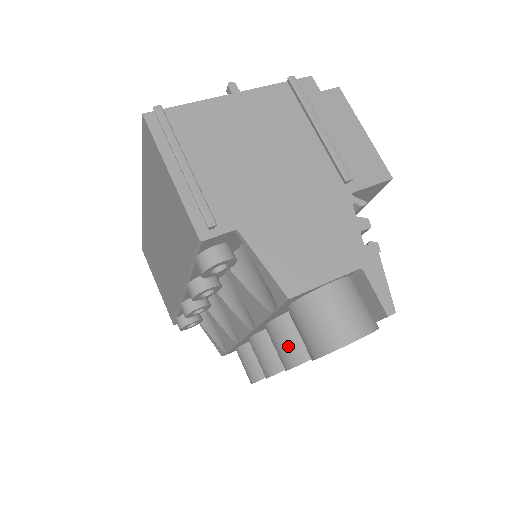
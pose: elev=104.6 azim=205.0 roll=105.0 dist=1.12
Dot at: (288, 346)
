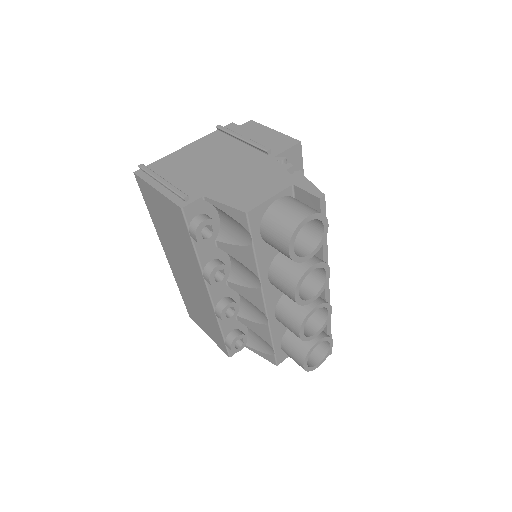
Dot at: (285, 278)
